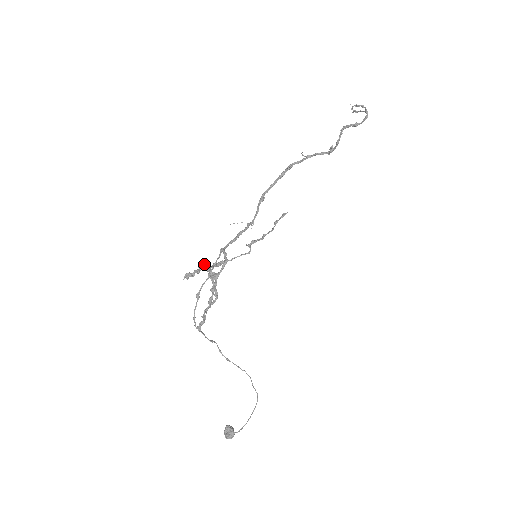
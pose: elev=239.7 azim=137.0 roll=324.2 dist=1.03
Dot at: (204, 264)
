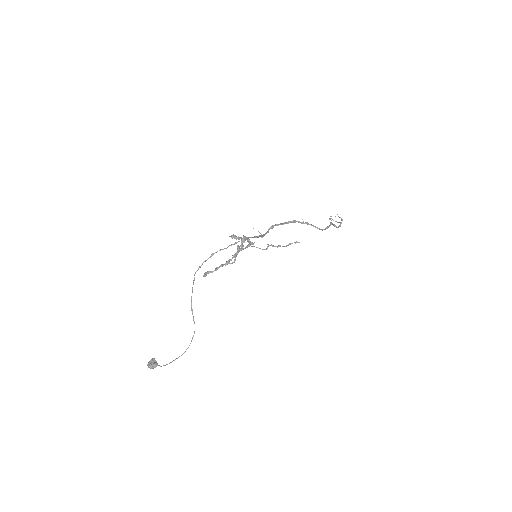
Dot at: (245, 237)
